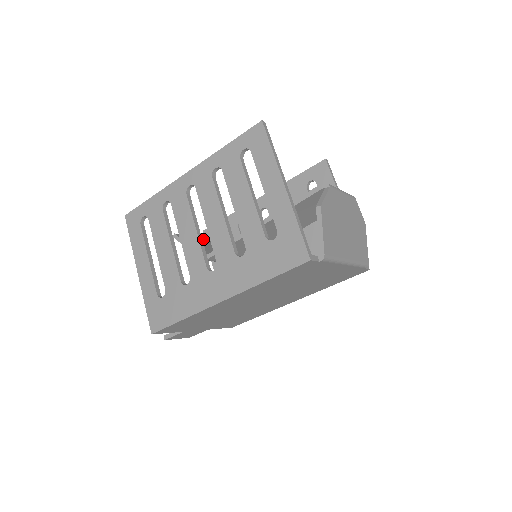
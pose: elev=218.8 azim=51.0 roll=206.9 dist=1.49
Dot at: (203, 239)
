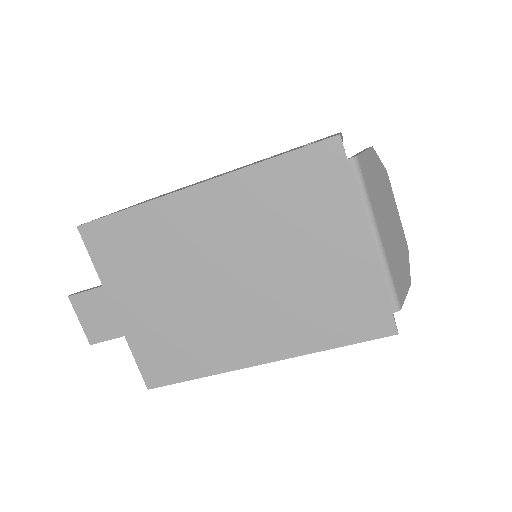
Dot at: occluded
